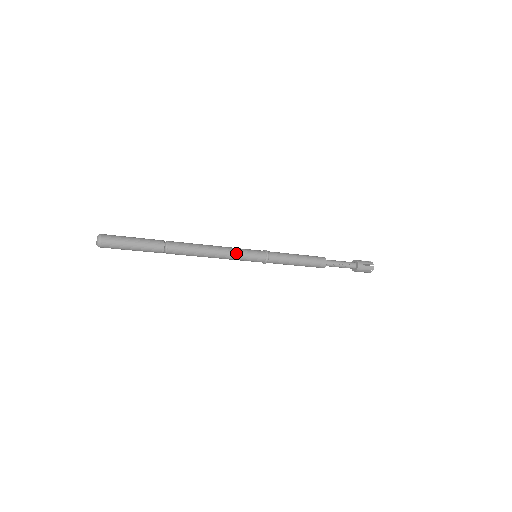
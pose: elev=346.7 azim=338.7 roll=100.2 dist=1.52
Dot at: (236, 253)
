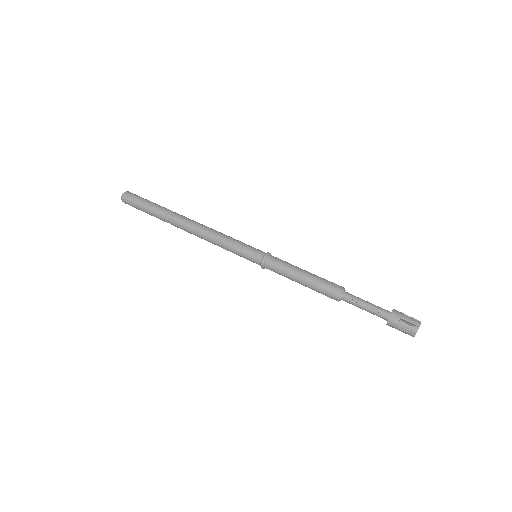
Dot at: (230, 244)
